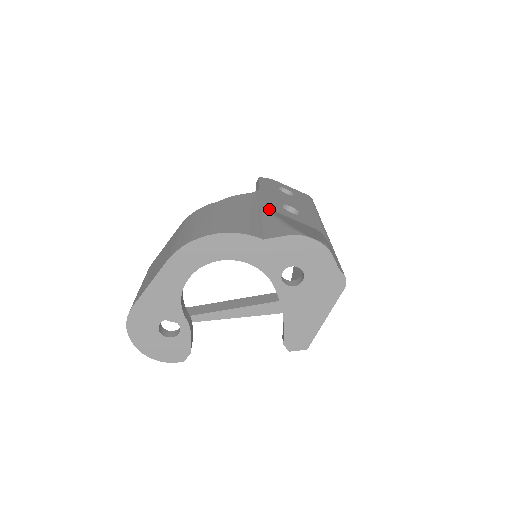
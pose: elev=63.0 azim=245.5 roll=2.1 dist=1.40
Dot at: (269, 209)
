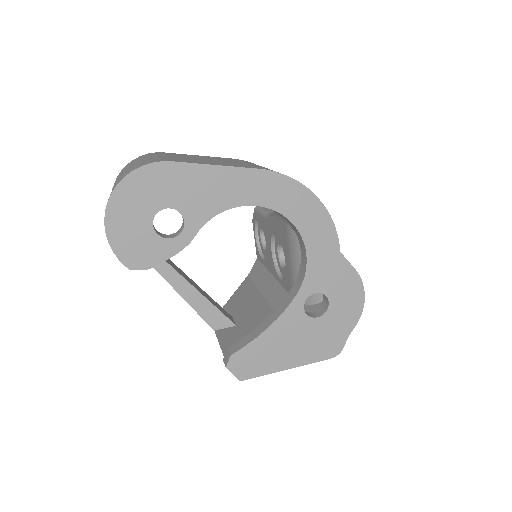
Dot at: occluded
